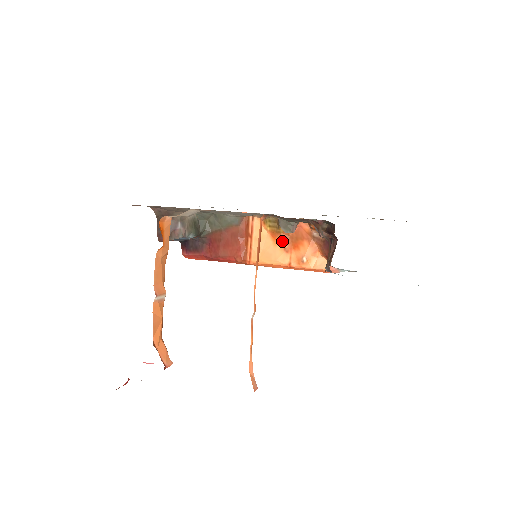
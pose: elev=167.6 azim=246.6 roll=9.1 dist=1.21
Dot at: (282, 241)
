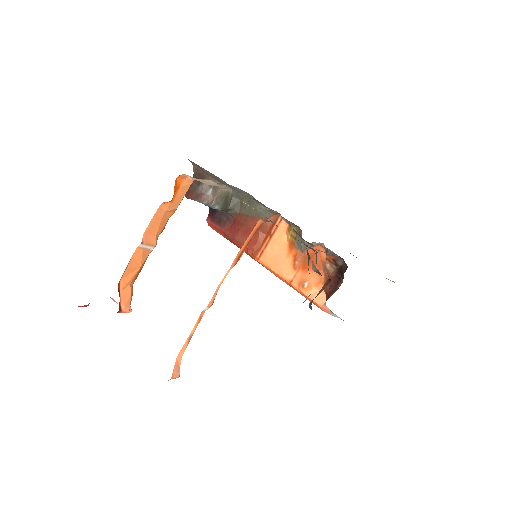
Dot at: (295, 256)
